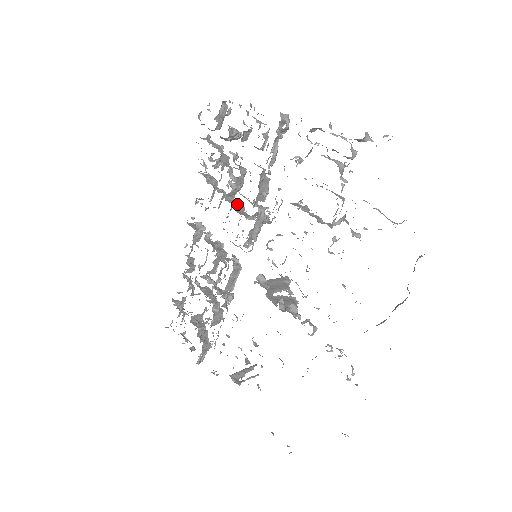
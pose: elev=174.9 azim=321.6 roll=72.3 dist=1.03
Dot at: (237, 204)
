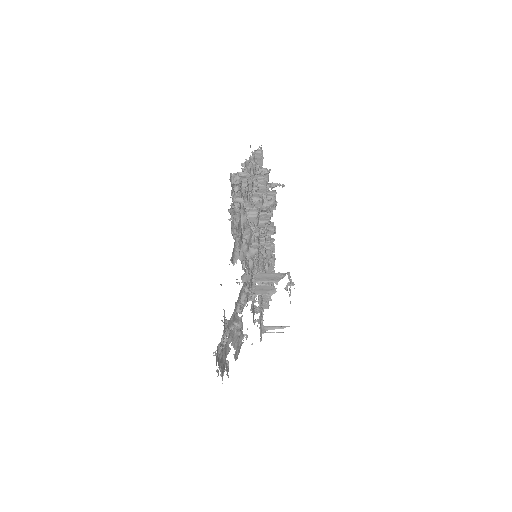
Dot at: (265, 218)
